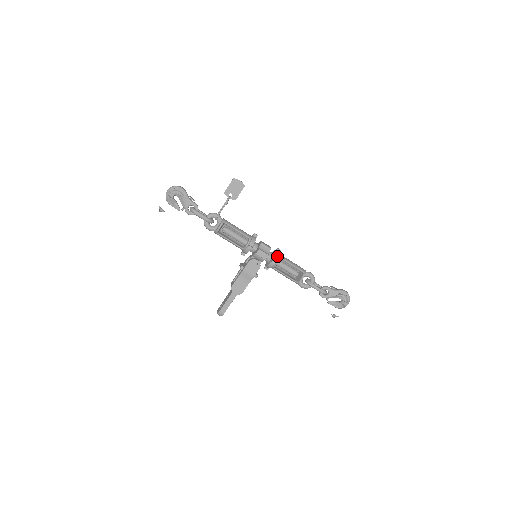
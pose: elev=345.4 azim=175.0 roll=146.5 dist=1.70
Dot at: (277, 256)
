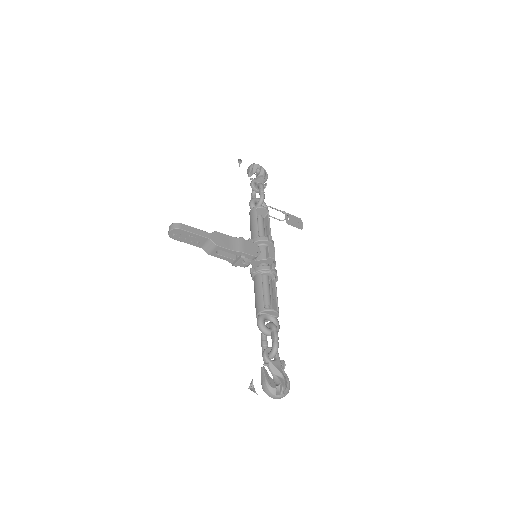
Dot at: occluded
